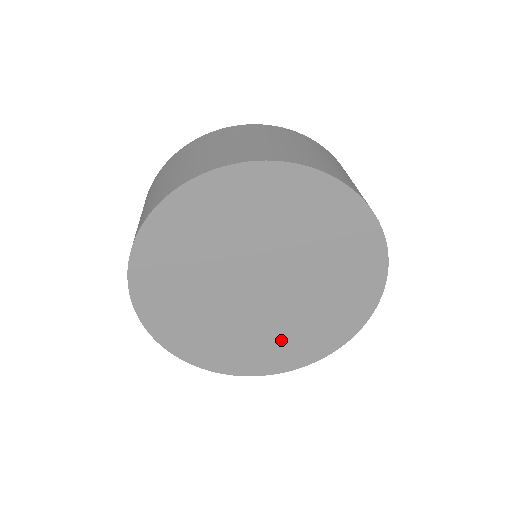
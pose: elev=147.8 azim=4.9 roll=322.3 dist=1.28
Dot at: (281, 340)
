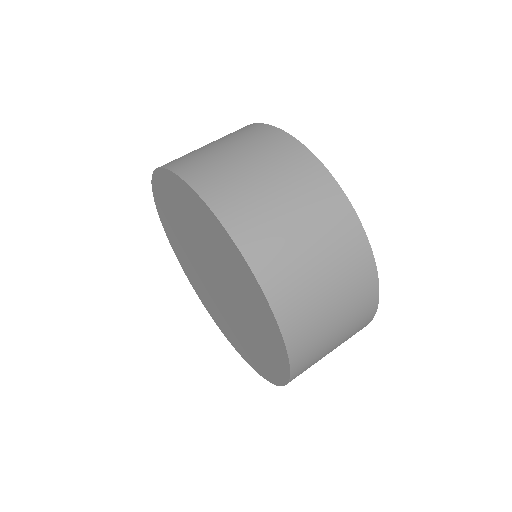
Dot at: (224, 320)
